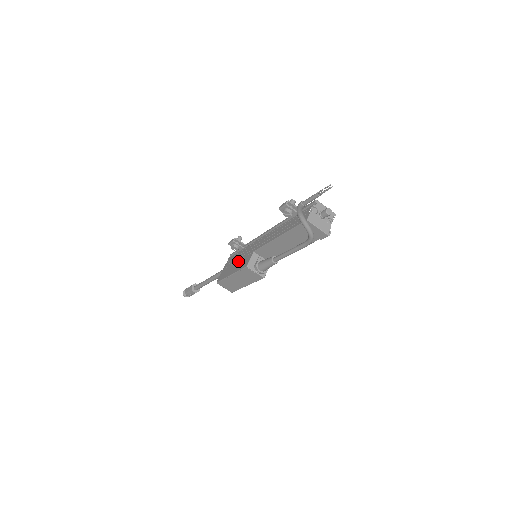
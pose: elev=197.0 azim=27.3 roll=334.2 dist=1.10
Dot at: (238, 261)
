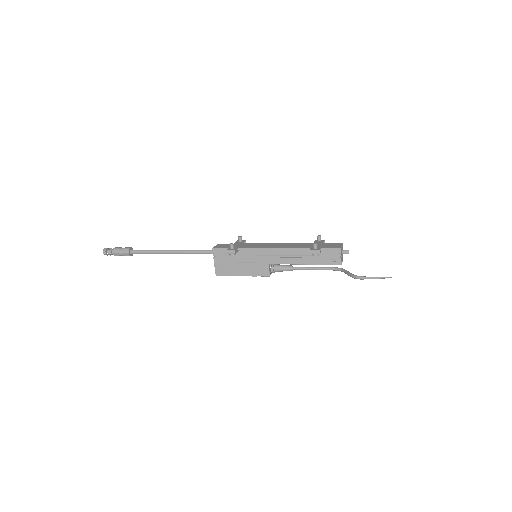
Dot at: (245, 265)
